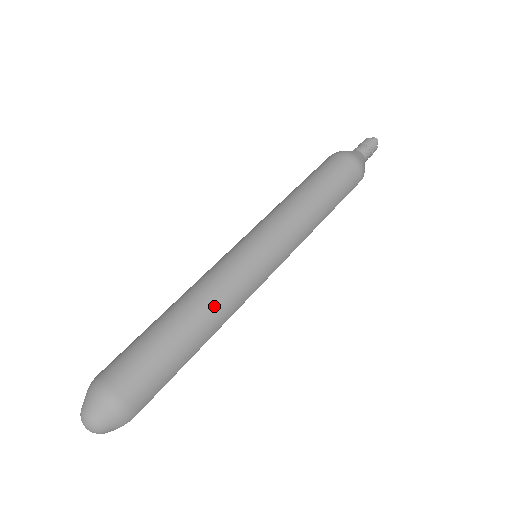
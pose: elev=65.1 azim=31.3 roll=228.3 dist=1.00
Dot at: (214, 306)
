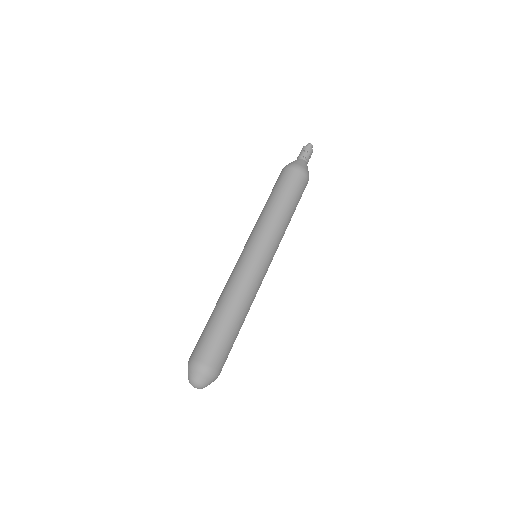
Dot at: (244, 299)
